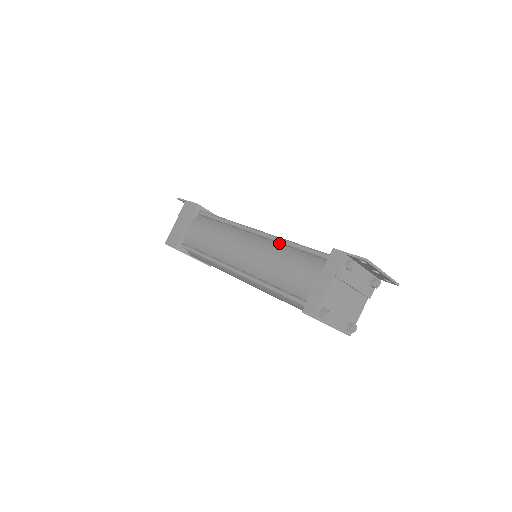
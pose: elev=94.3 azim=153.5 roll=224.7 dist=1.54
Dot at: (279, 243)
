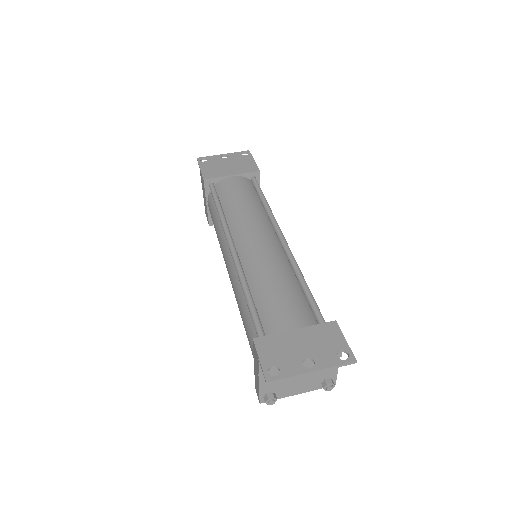
Dot at: occluded
